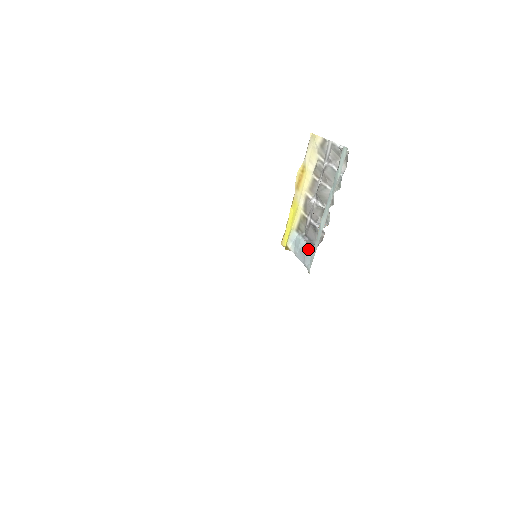
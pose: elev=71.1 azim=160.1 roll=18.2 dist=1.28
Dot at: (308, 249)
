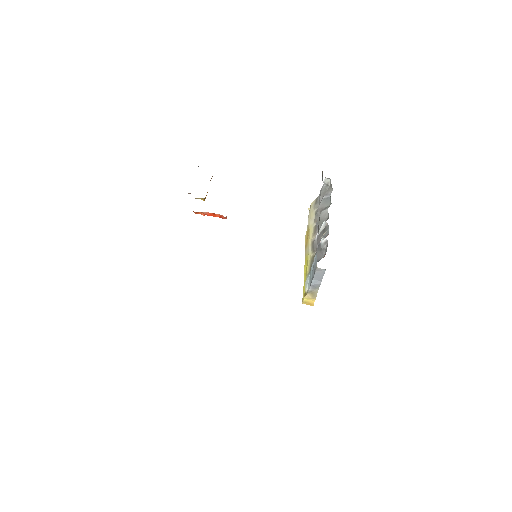
Dot at: (315, 258)
